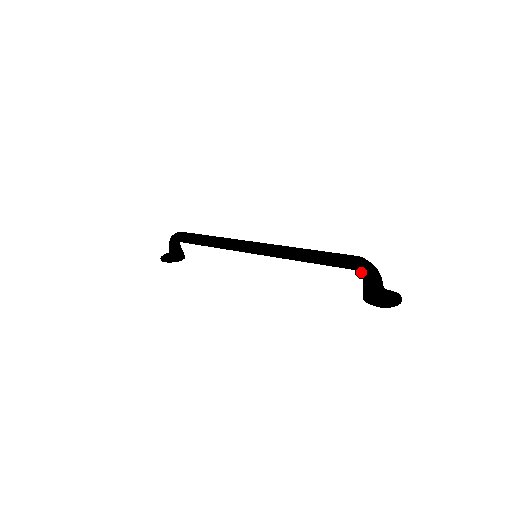
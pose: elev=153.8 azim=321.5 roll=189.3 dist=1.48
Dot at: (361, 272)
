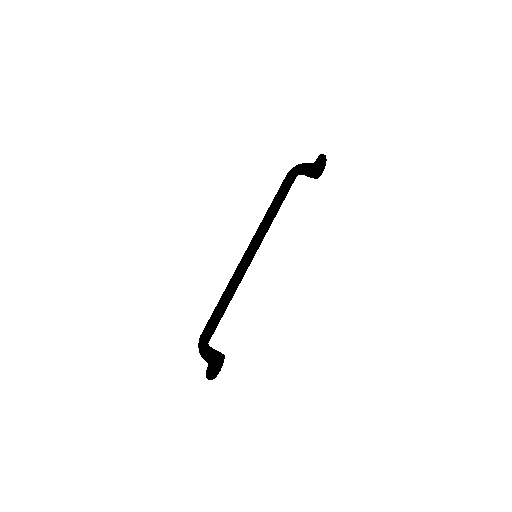
Dot at: (296, 171)
